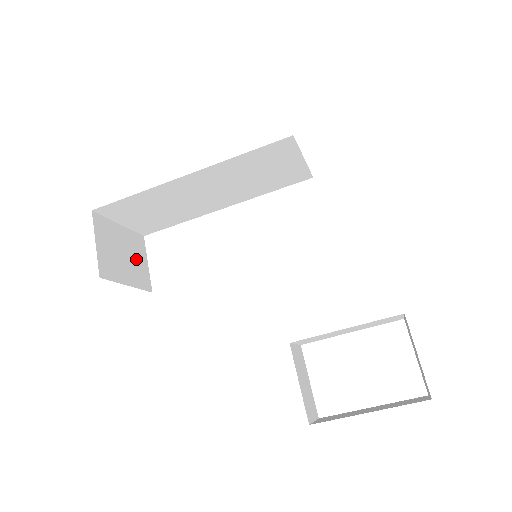
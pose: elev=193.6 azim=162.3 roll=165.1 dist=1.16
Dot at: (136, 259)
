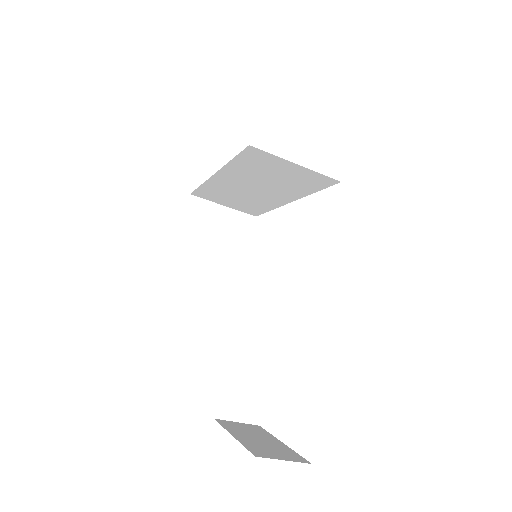
Dot at: (233, 236)
